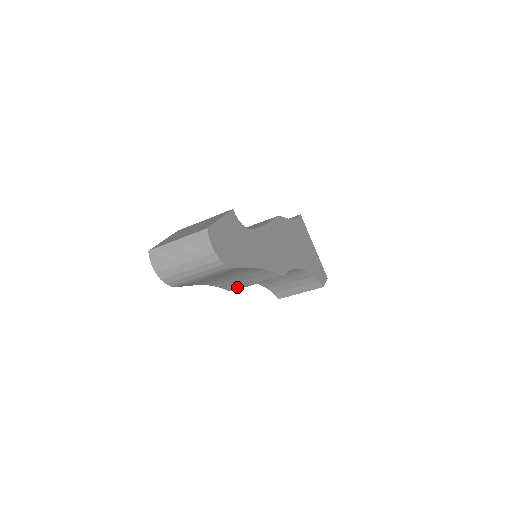
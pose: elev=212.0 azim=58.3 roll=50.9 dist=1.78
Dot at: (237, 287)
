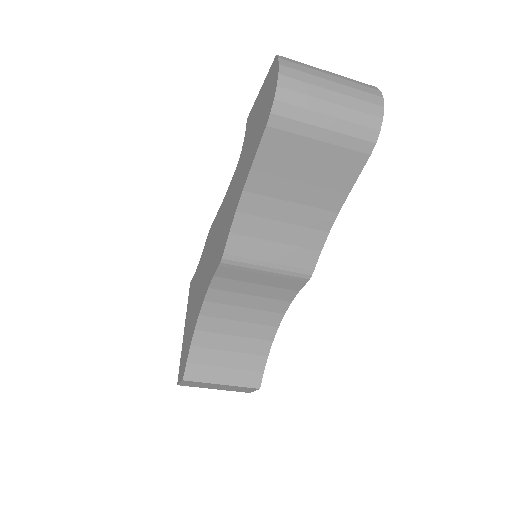
Dot at: (243, 254)
